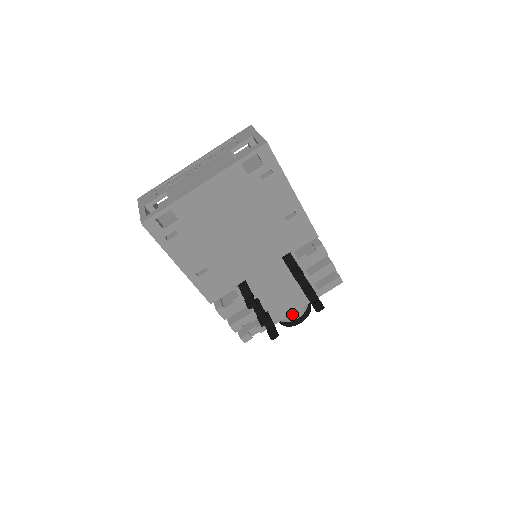
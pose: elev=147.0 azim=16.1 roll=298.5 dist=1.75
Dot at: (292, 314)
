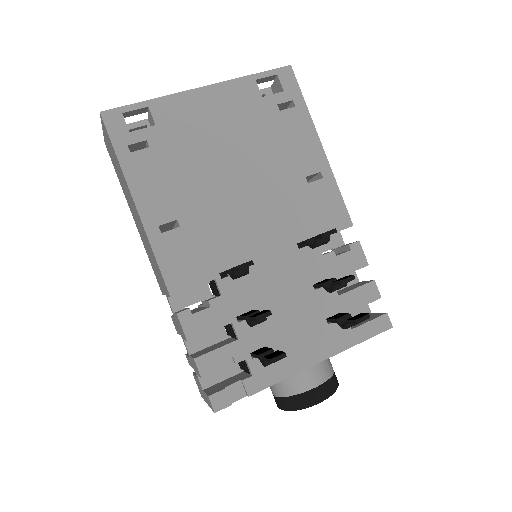
Dot at: (307, 373)
